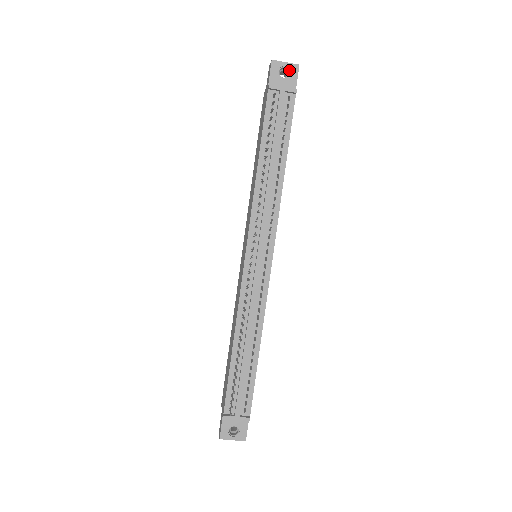
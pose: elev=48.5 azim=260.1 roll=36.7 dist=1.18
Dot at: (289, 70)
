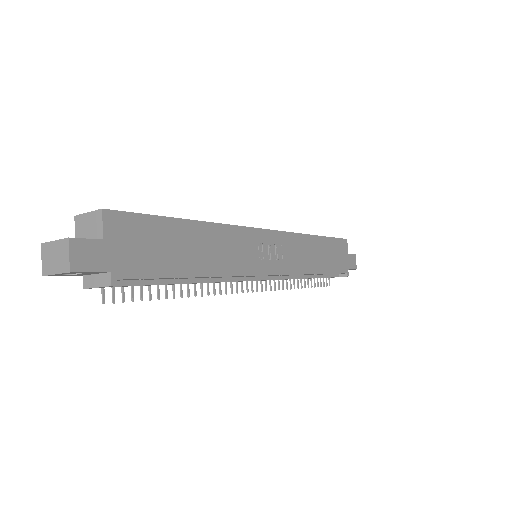
Dot at: occluded
